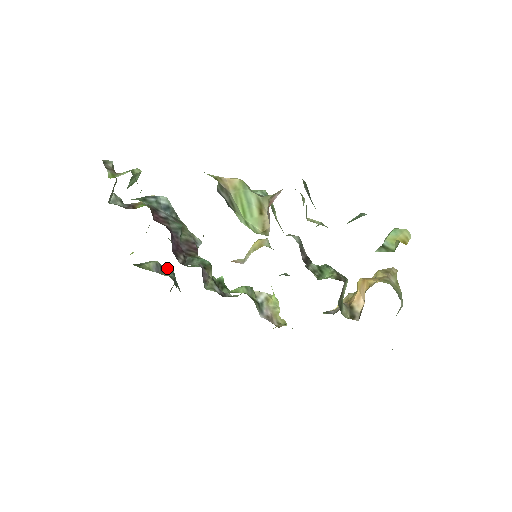
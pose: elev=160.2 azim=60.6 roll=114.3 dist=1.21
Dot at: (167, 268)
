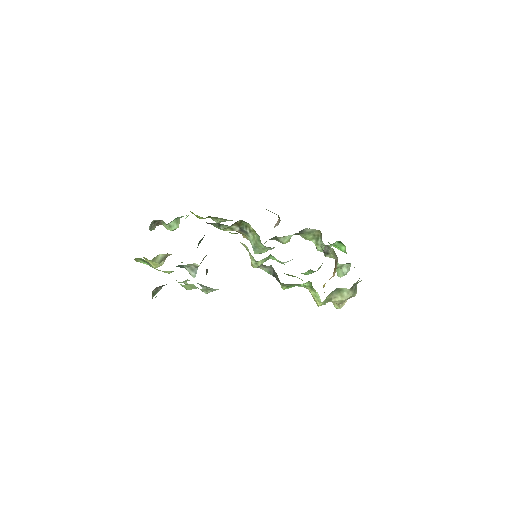
Dot at: occluded
